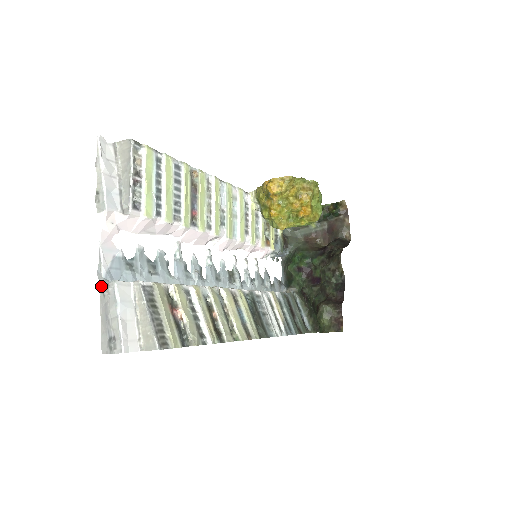
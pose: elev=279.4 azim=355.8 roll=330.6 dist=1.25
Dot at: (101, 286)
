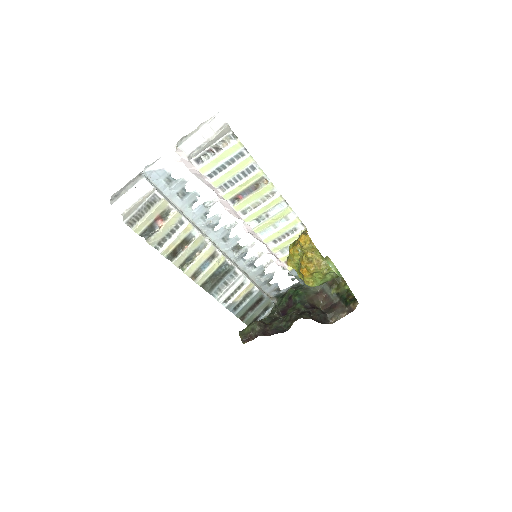
Dot at: (141, 173)
